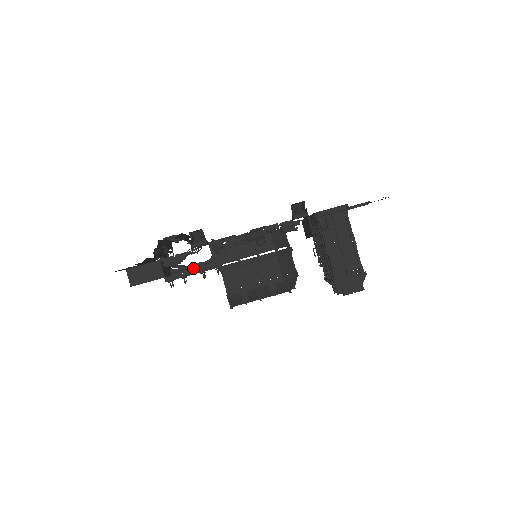
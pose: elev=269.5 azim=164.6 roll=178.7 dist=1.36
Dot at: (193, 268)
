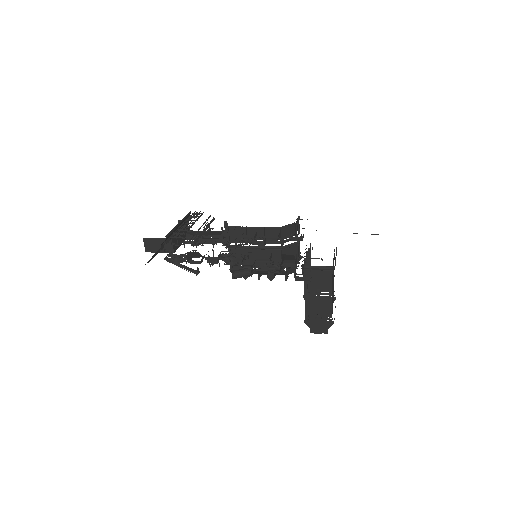
Dot at: (191, 270)
